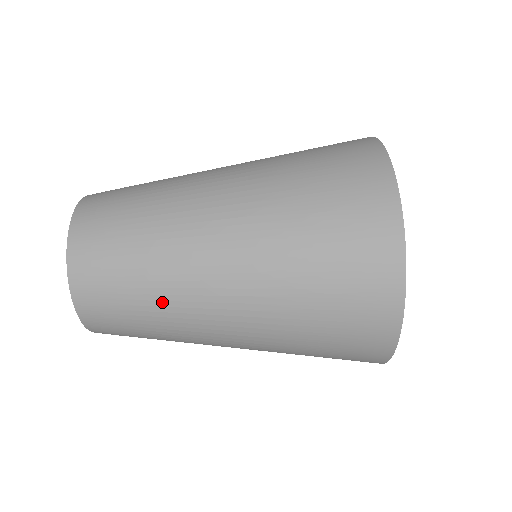
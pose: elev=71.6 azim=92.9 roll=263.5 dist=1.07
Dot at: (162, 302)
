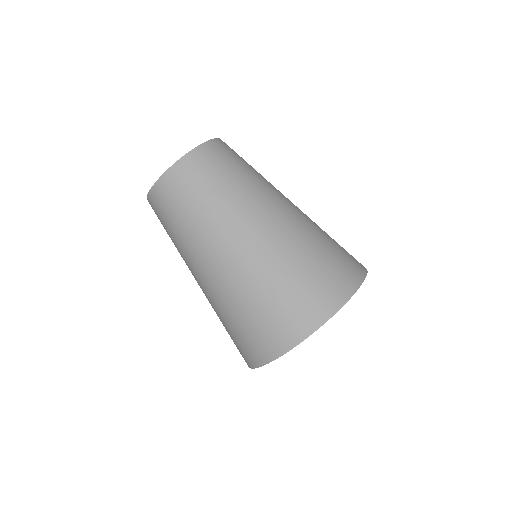
Dot at: (226, 201)
